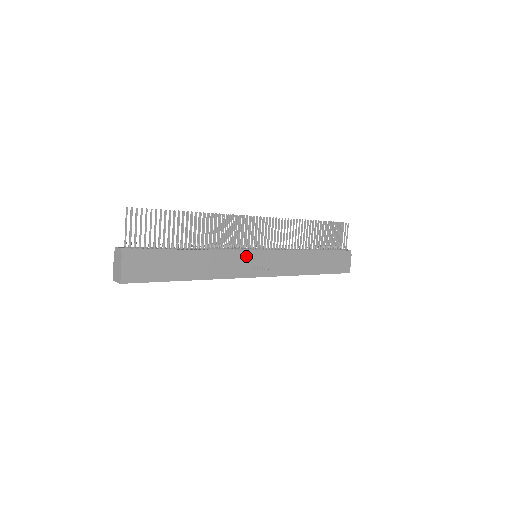
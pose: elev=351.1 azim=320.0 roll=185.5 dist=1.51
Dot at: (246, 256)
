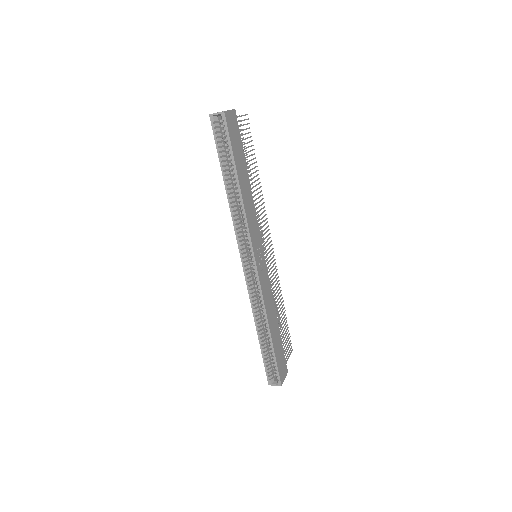
Dot at: (259, 238)
